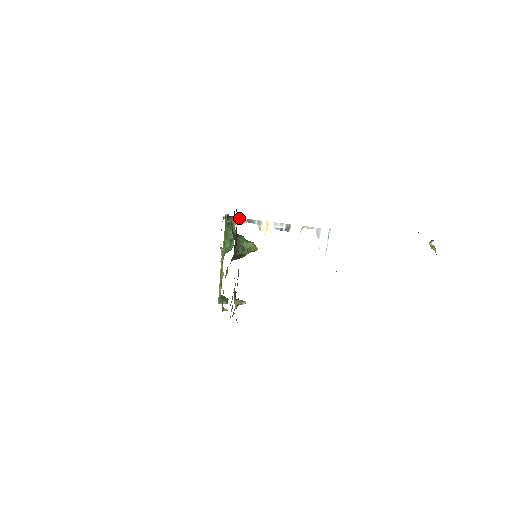
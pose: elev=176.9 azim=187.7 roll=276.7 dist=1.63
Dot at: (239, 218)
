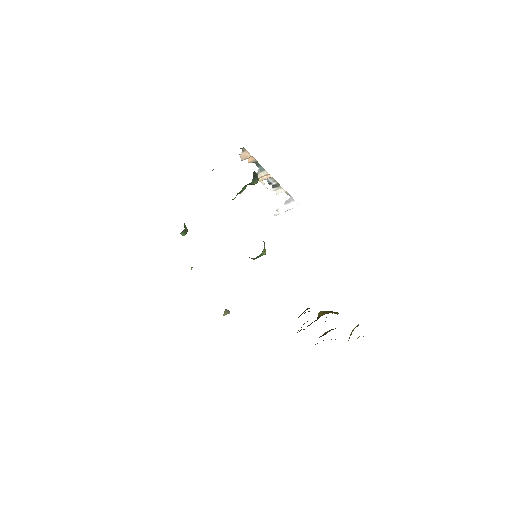
Dot at: occluded
